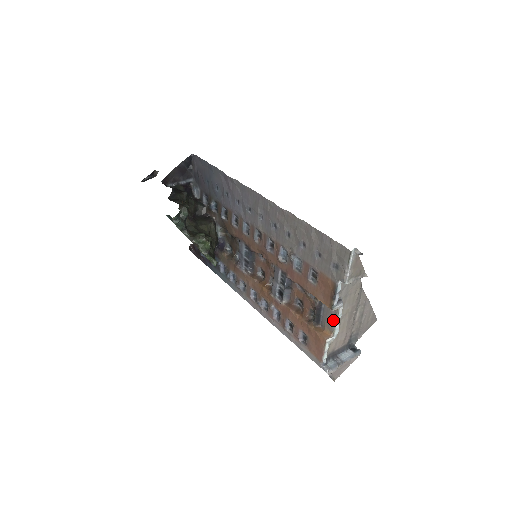
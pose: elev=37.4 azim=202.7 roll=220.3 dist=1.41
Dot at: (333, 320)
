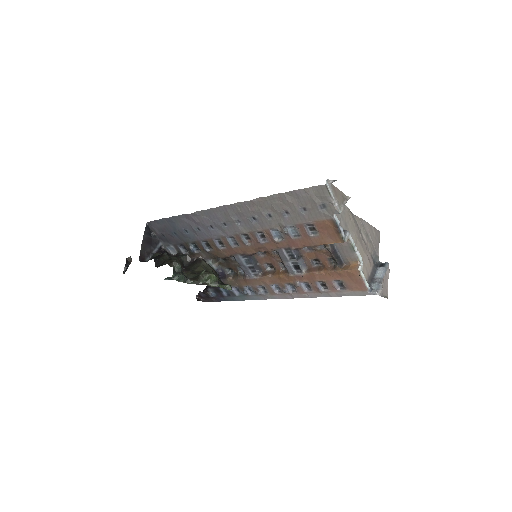
Dot at: (351, 251)
